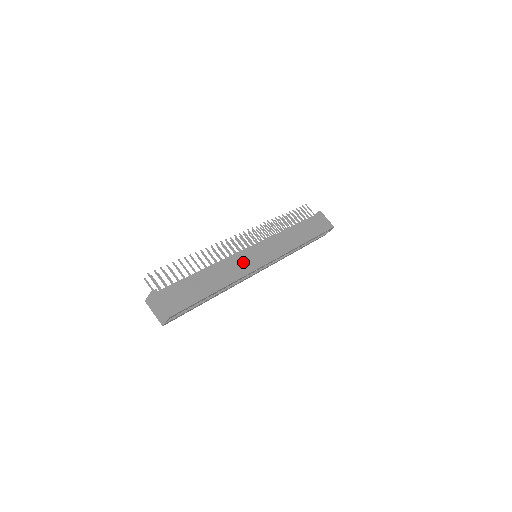
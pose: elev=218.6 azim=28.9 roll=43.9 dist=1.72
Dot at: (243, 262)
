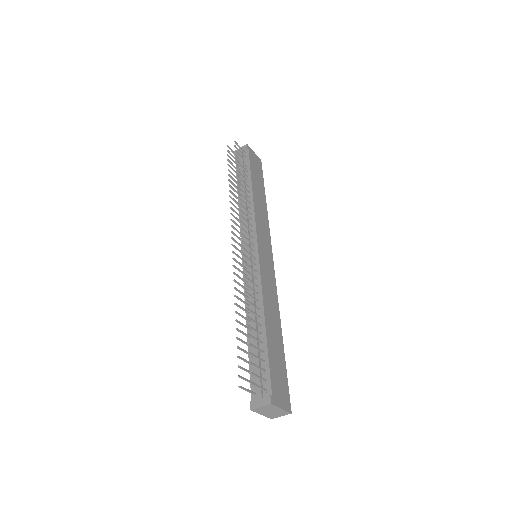
Dot at: (268, 281)
